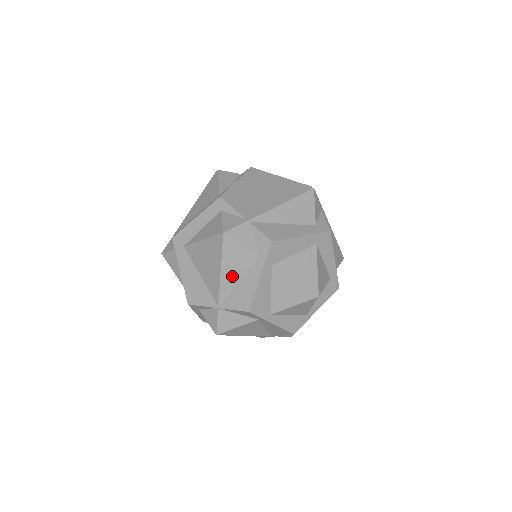
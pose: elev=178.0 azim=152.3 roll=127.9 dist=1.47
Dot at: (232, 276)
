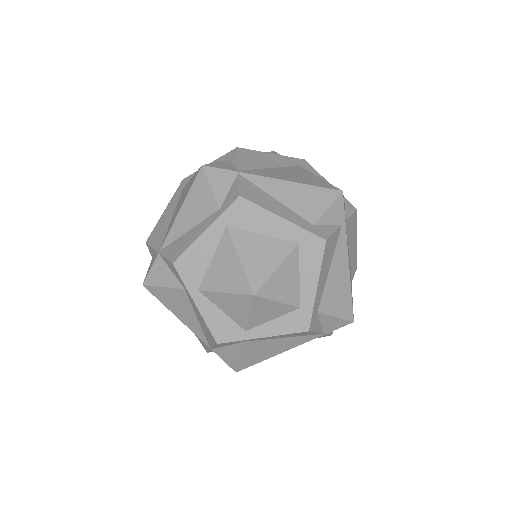
Dot at: (187, 220)
